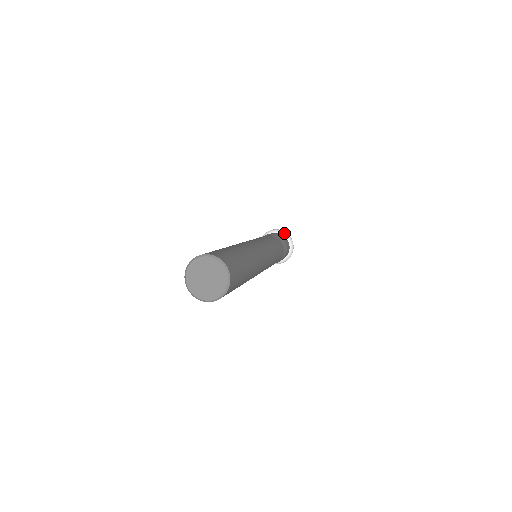
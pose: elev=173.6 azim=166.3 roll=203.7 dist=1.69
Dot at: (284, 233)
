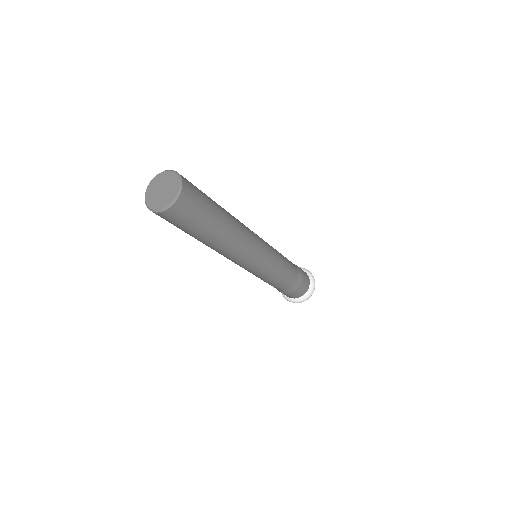
Dot at: (312, 279)
